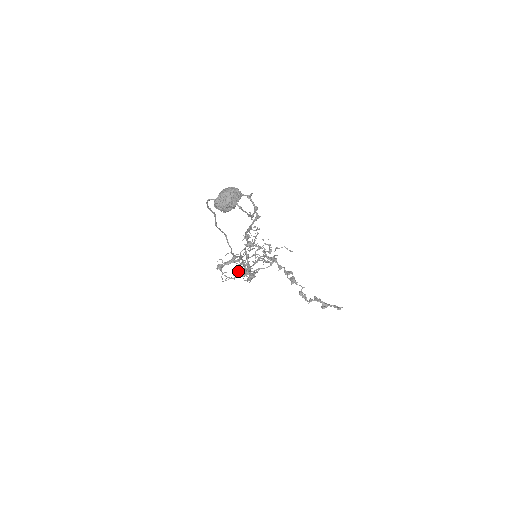
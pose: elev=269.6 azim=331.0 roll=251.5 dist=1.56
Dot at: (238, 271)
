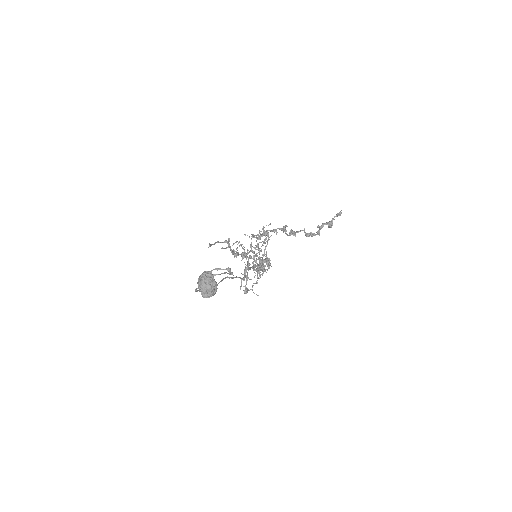
Dot at: (256, 270)
